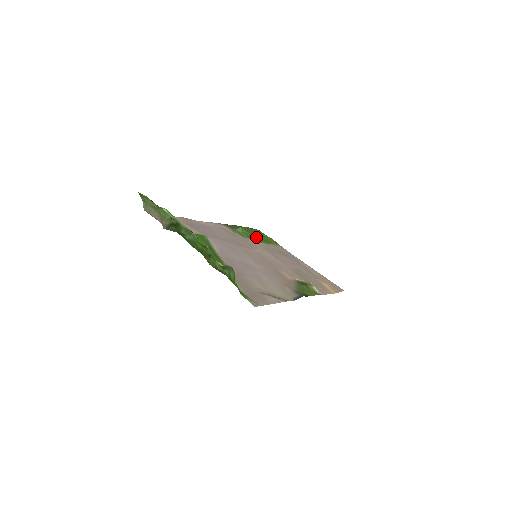
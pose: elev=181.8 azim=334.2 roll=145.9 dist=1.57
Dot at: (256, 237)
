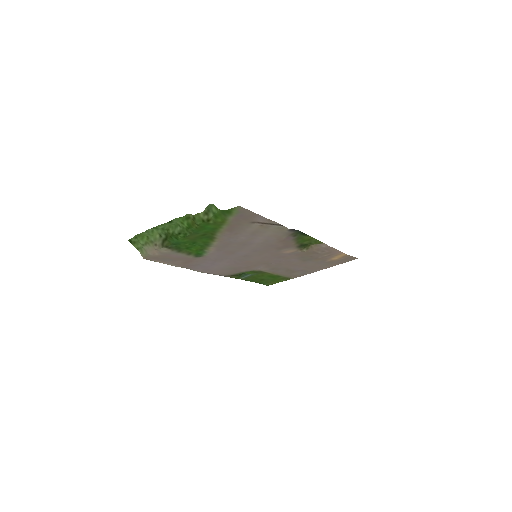
Dot at: (261, 275)
